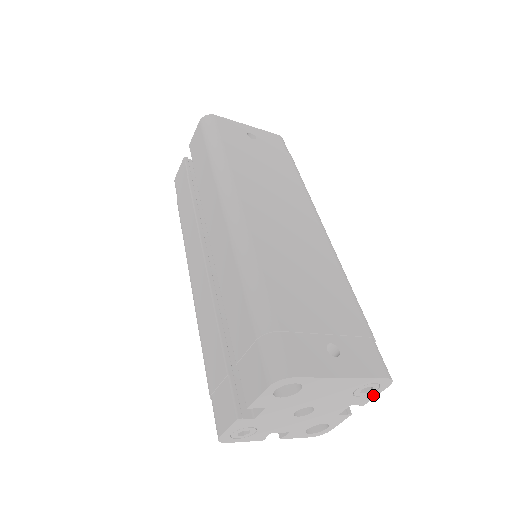
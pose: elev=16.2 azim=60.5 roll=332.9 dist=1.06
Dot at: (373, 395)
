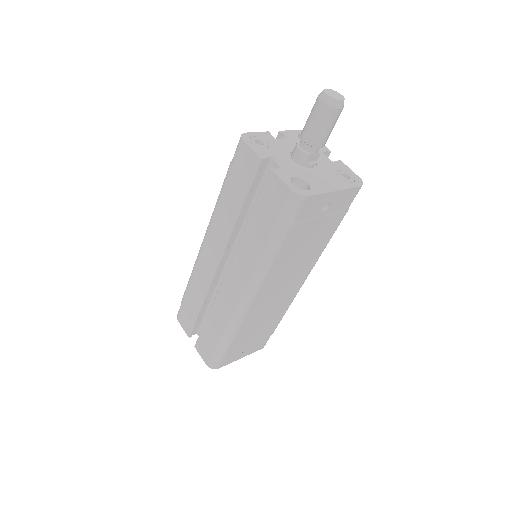
Dot at: occluded
